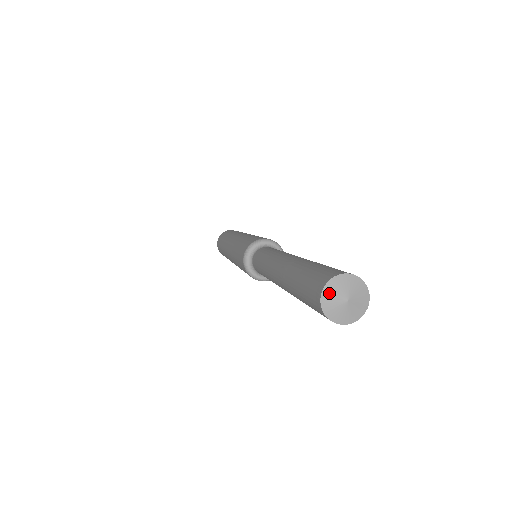
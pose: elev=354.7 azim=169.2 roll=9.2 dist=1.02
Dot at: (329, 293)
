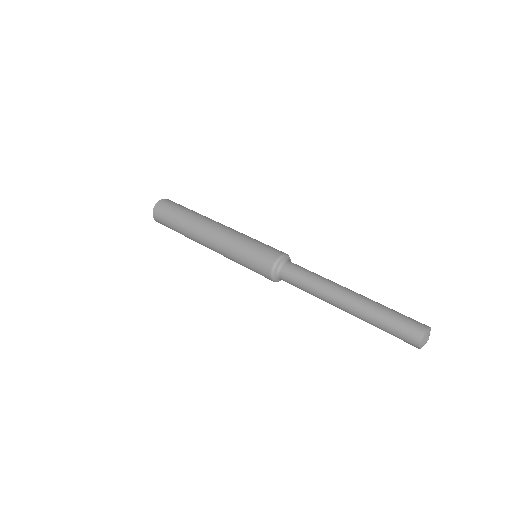
Dot at: (422, 345)
